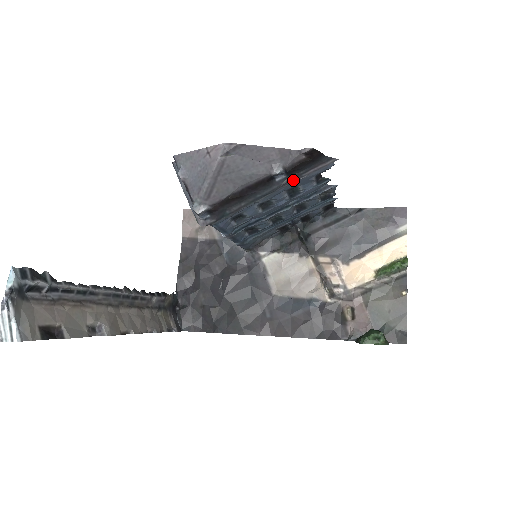
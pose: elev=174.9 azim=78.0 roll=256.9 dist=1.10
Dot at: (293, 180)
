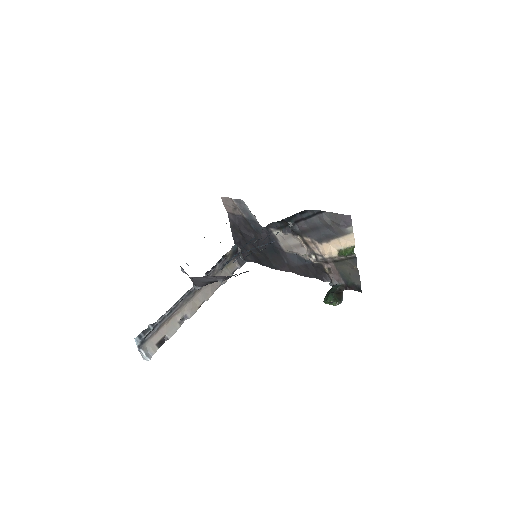
Dot at: (234, 275)
